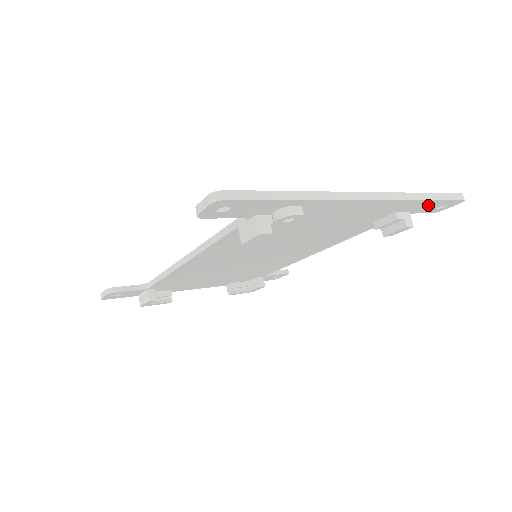
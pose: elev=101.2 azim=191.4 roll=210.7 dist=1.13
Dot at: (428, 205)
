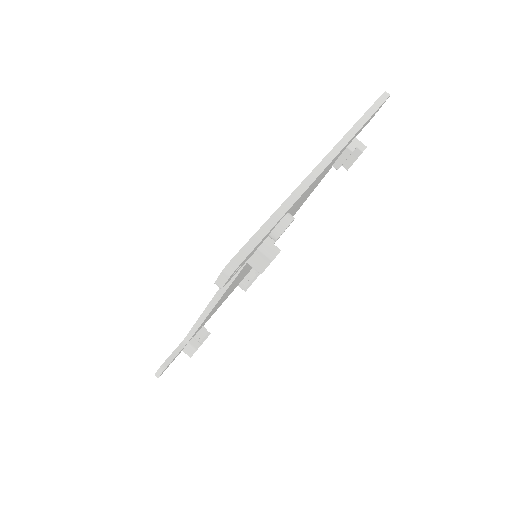
Dot at: (367, 122)
